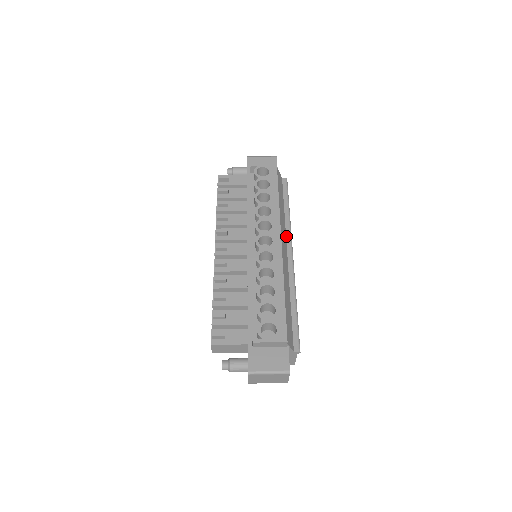
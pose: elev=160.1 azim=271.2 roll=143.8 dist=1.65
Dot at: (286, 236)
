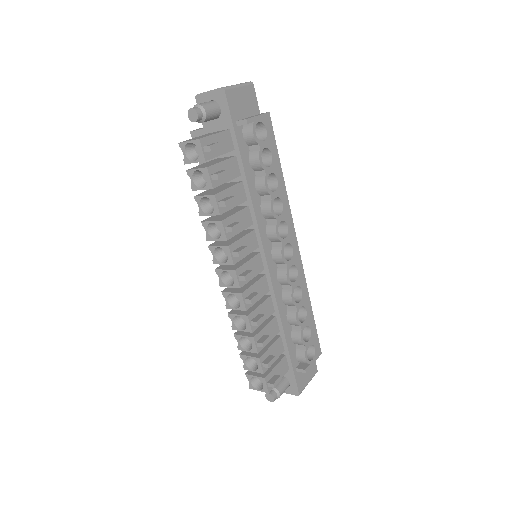
Dot at: occluded
